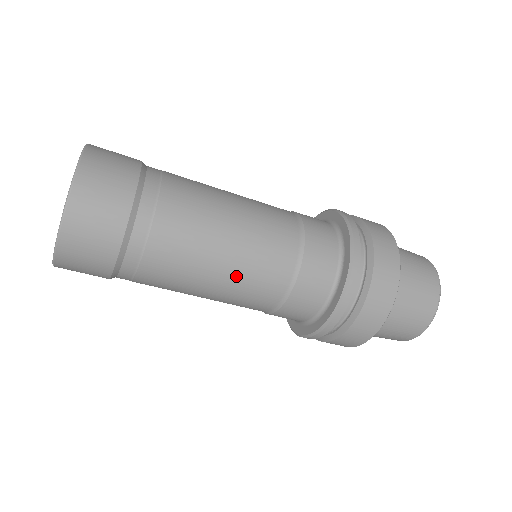
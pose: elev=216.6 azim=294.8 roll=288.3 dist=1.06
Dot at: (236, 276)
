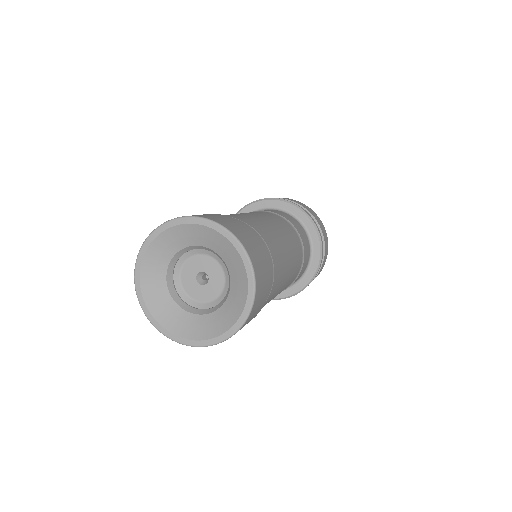
Dot at: (292, 270)
